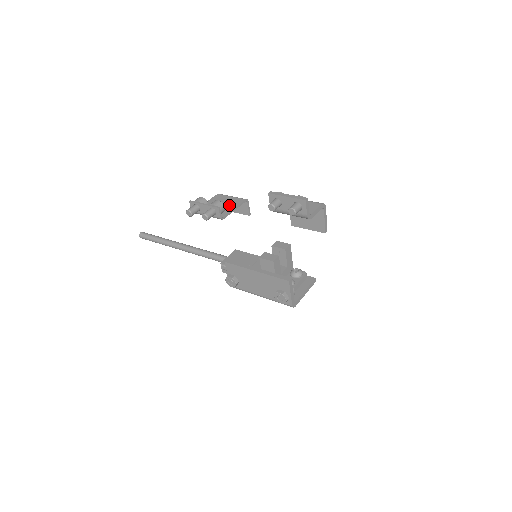
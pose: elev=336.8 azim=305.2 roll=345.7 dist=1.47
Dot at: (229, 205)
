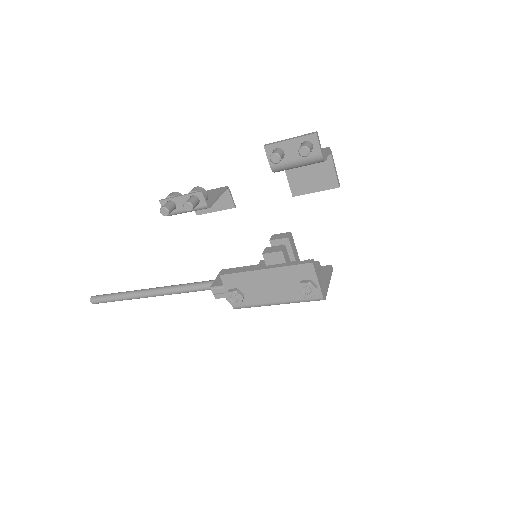
Dot at: (209, 196)
